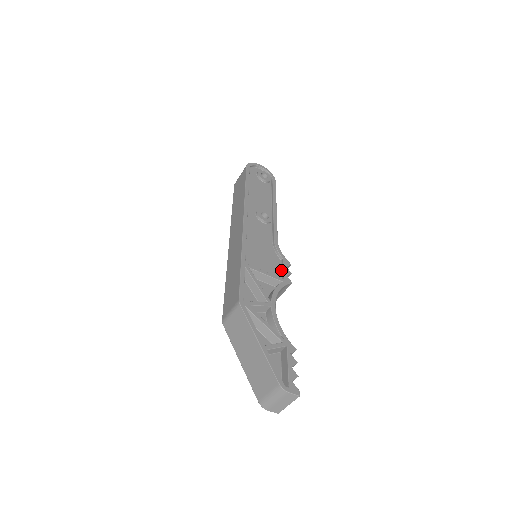
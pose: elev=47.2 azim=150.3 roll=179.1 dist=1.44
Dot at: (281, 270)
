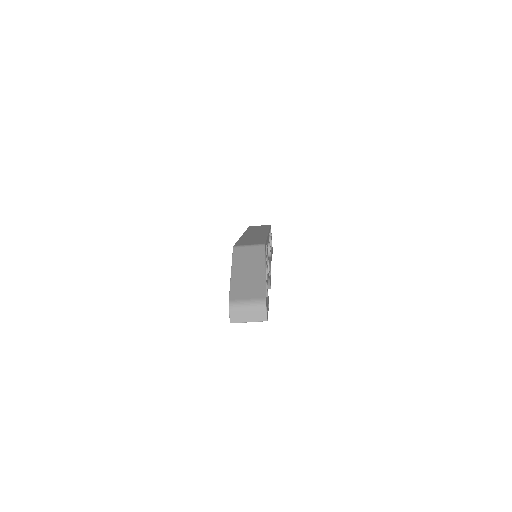
Dot at: occluded
